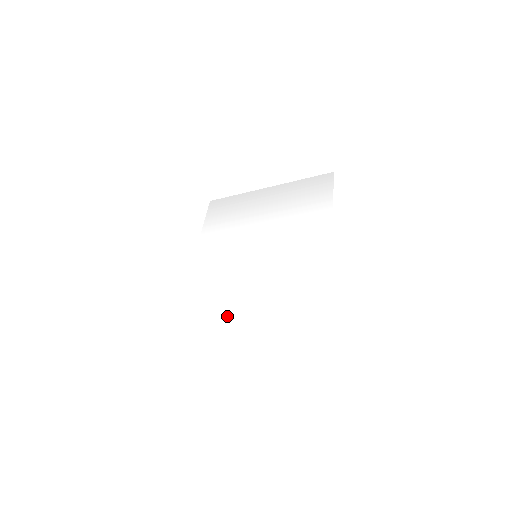
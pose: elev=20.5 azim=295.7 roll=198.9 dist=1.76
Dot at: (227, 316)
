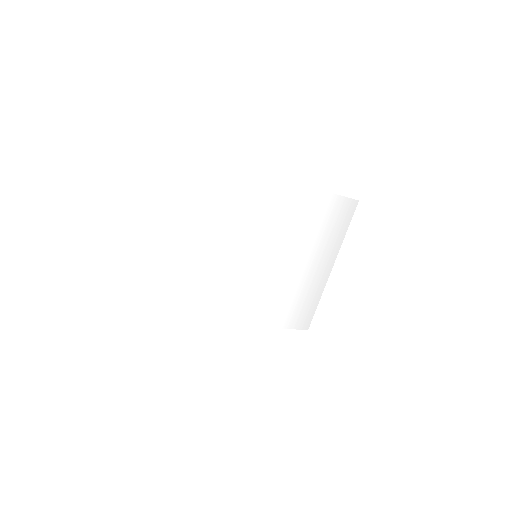
Dot at: (186, 265)
